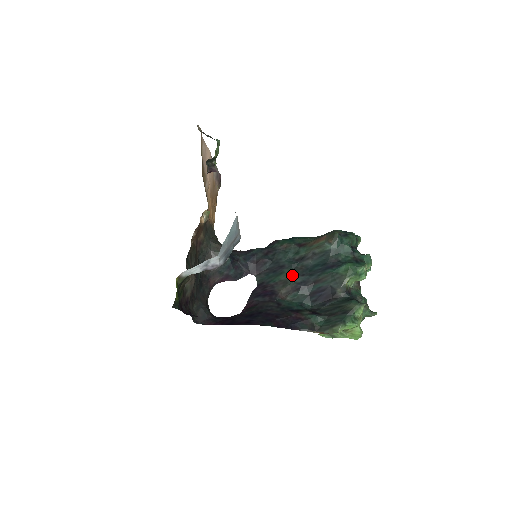
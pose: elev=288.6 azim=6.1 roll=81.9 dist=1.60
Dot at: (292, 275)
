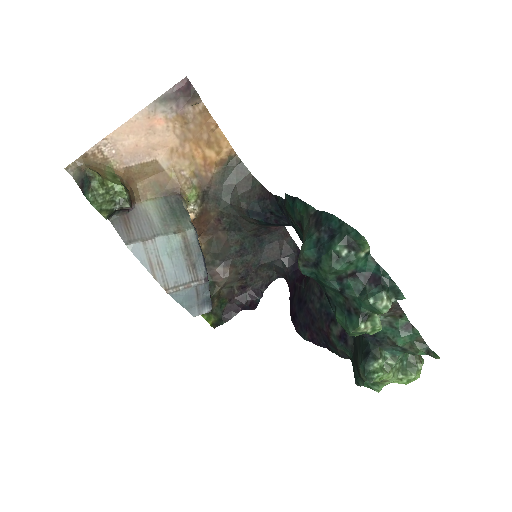
Dot at: occluded
